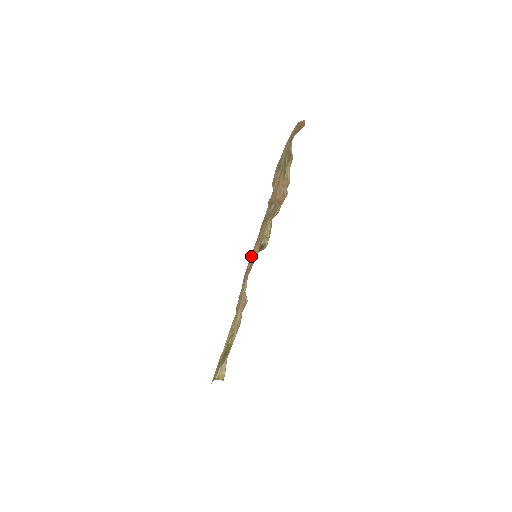
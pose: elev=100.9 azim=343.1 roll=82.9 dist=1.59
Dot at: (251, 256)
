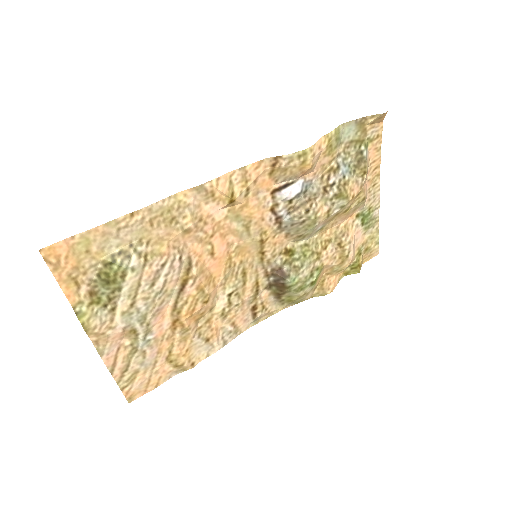
Dot at: (230, 209)
